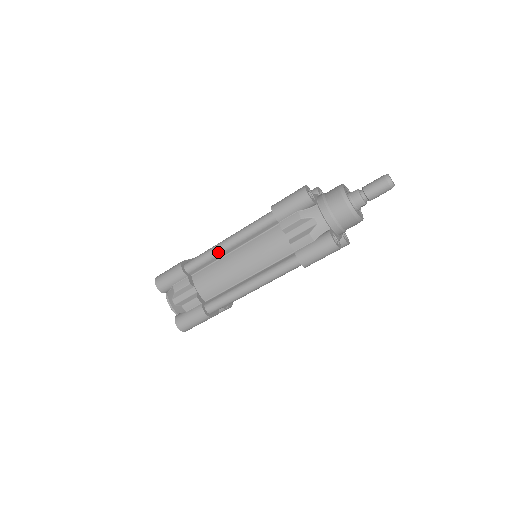
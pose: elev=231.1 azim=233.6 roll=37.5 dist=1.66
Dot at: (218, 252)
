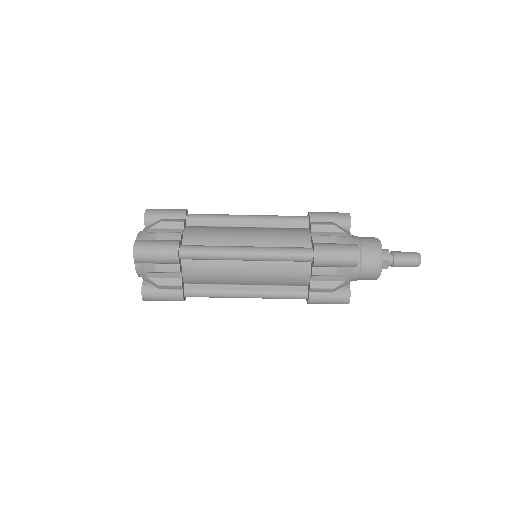
Dot at: (233, 217)
